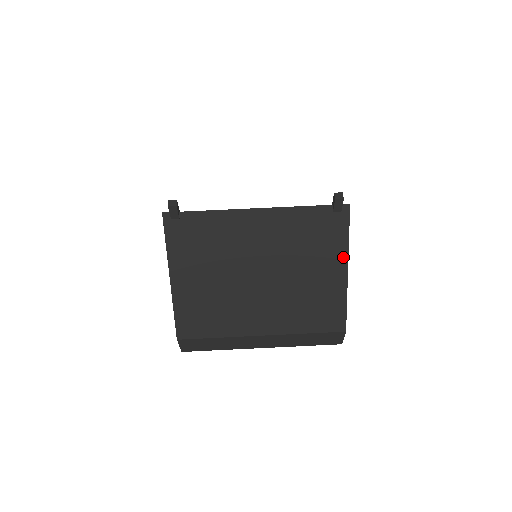
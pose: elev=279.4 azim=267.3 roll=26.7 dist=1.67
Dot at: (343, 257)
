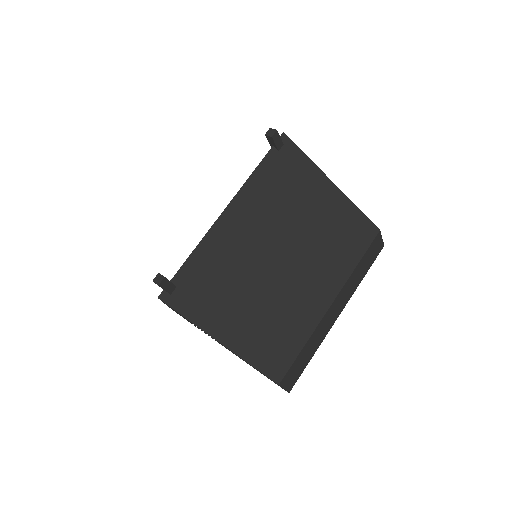
Dot at: (320, 177)
